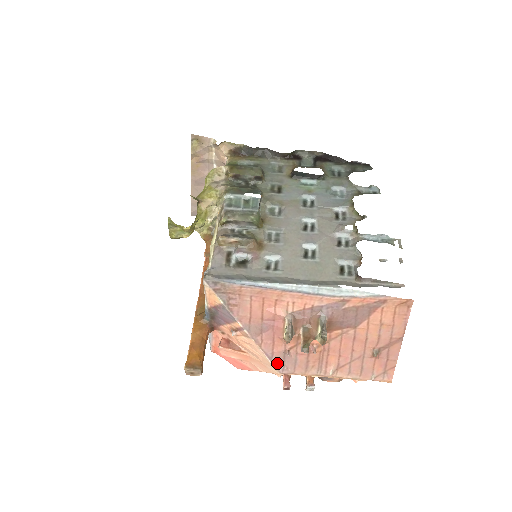
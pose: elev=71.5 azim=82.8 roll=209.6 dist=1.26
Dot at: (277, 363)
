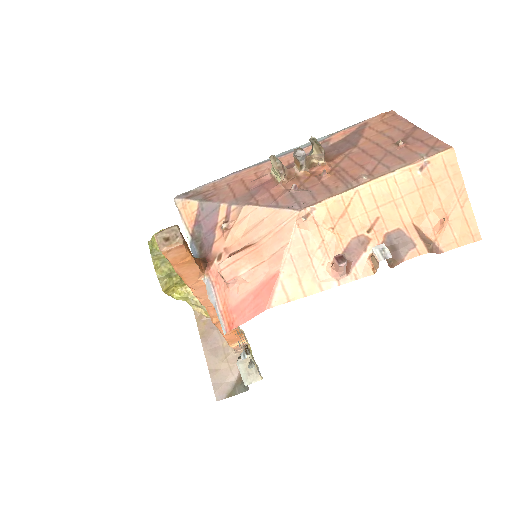
Dot at: (288, 205)
